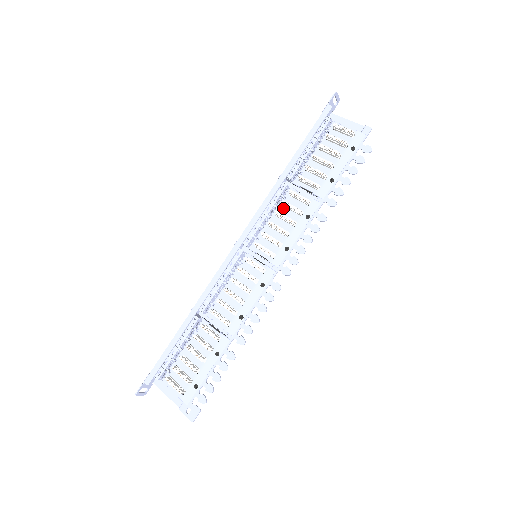
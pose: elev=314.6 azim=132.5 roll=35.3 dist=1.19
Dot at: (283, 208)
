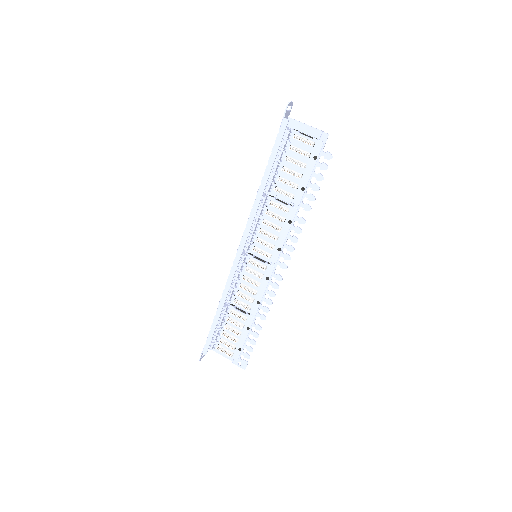
Dot at: (267, 216)
